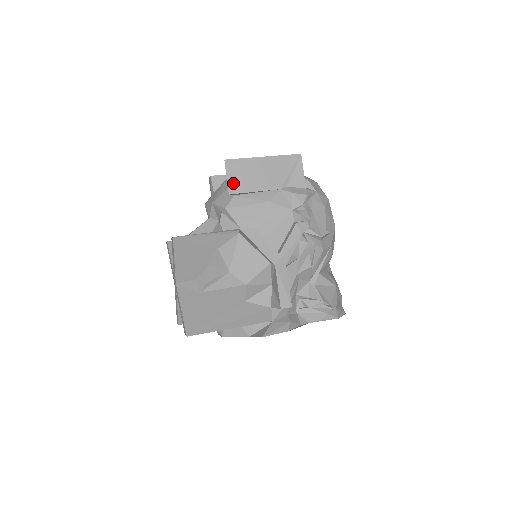
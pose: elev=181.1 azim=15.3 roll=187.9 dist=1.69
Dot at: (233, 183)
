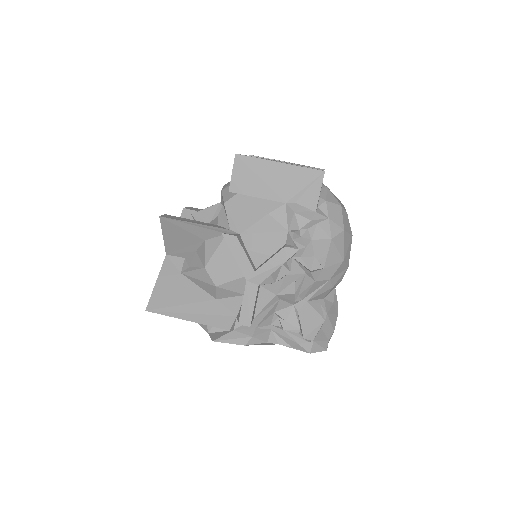
Dot at: (237, 181)
